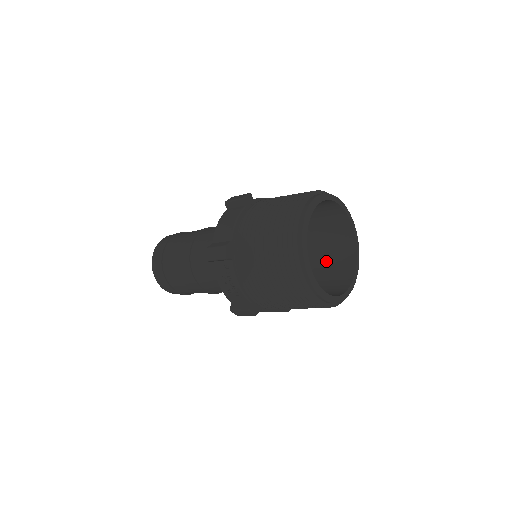
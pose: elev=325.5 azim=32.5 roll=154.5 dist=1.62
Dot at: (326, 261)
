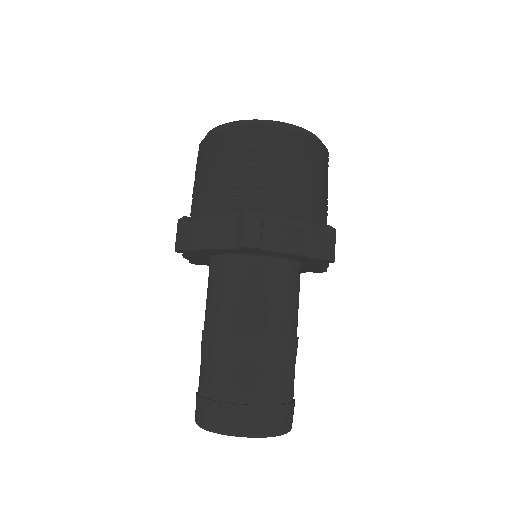
Dot at: occluded
